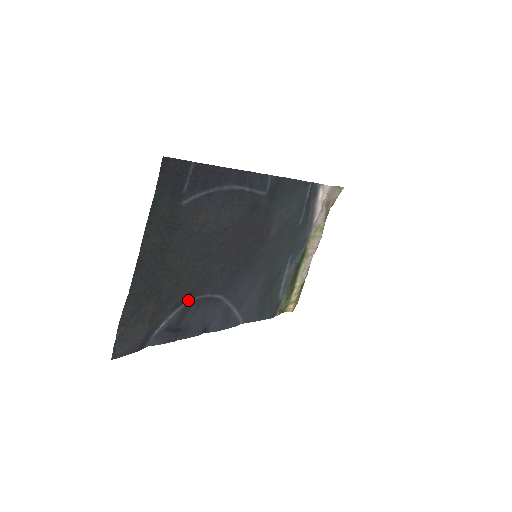
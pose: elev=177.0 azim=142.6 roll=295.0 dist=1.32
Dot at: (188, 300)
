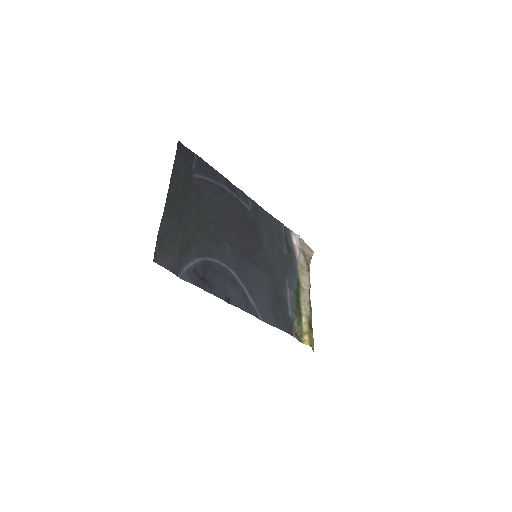
Dot at: (208, 257)
